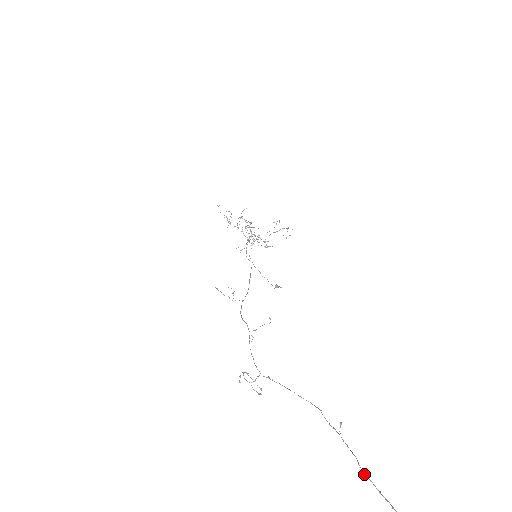
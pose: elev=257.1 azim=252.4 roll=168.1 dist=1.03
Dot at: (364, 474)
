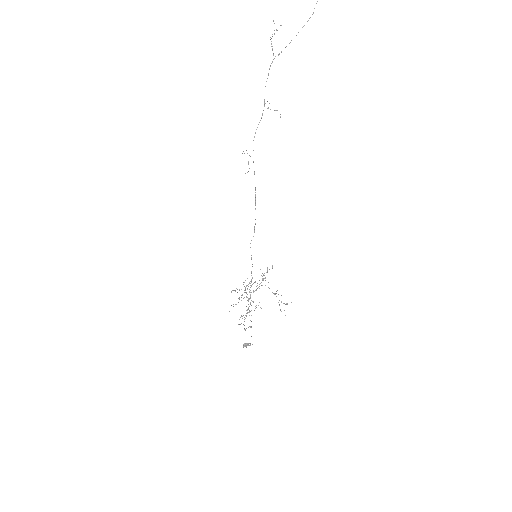
Dot at: out of frame
